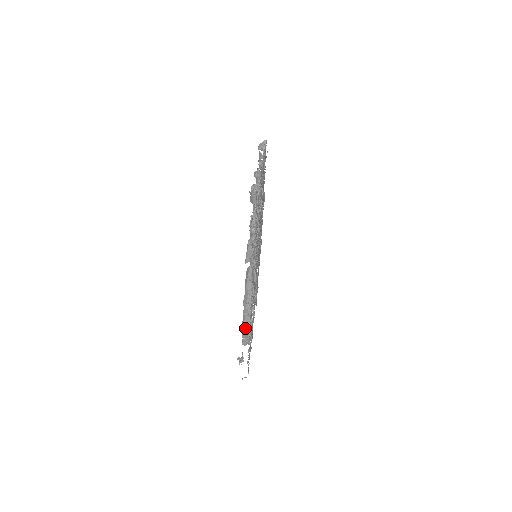
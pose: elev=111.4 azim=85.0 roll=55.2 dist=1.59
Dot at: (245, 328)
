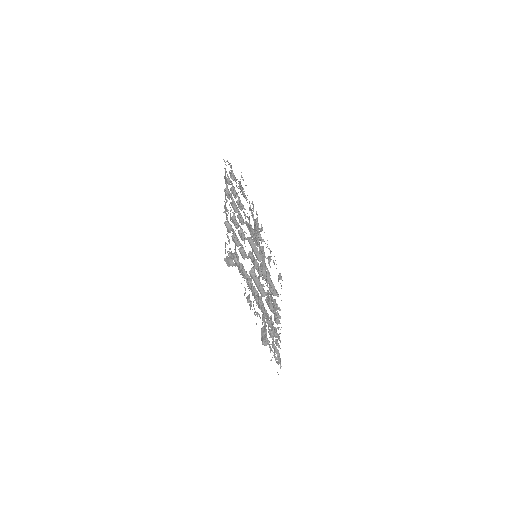
Dot at: occluded
